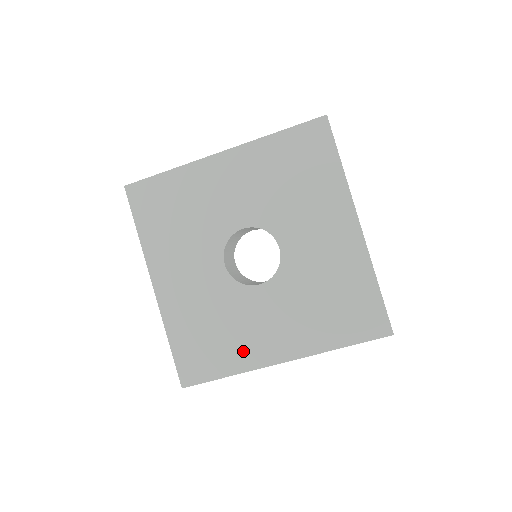
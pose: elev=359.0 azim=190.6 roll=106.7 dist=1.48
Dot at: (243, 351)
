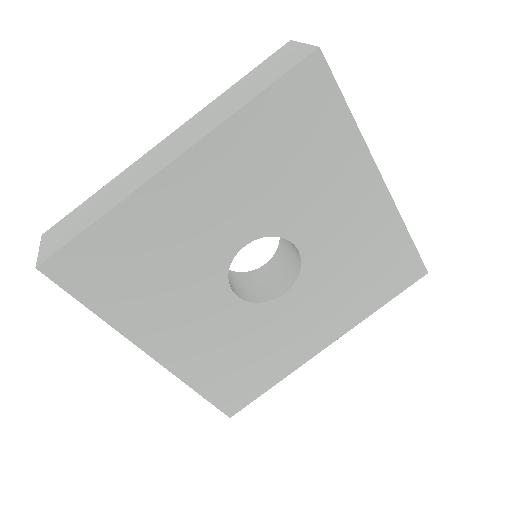
Dot at: (284, 358)
